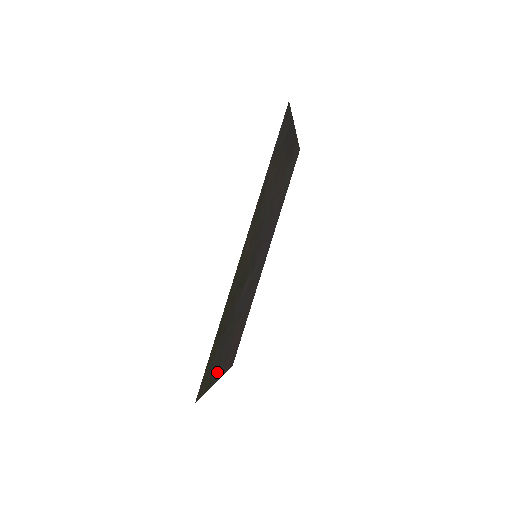
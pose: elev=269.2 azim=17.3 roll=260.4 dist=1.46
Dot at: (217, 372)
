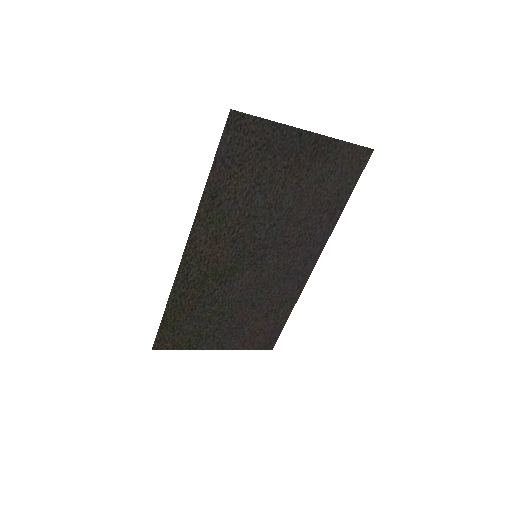
Dot at: (209, 341)
